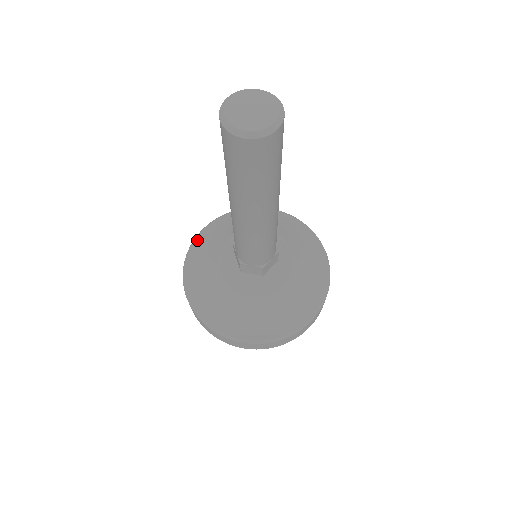
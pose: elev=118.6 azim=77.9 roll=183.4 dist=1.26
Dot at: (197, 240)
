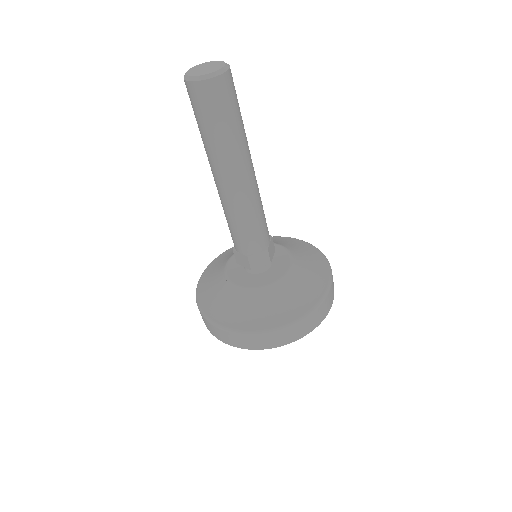
Dot at: (199, 287)
